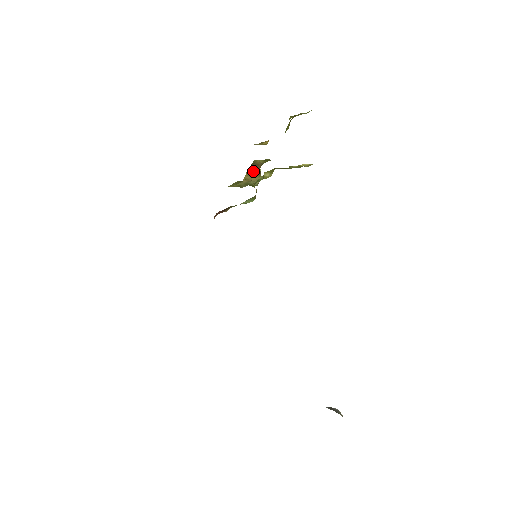
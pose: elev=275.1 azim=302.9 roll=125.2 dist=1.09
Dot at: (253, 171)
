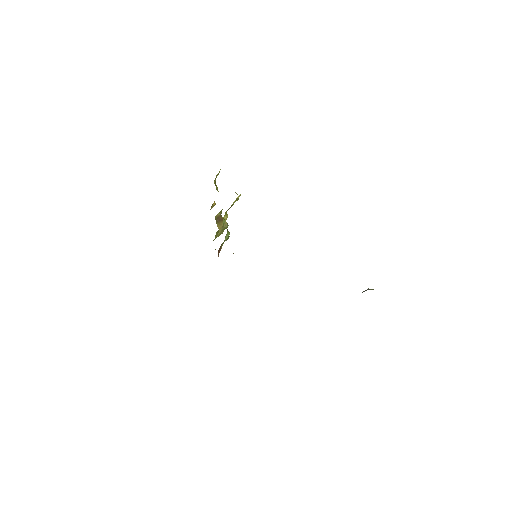
Dot at: (219, 222)
